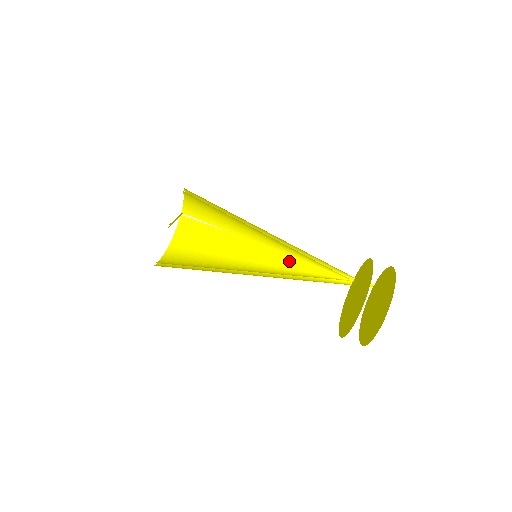
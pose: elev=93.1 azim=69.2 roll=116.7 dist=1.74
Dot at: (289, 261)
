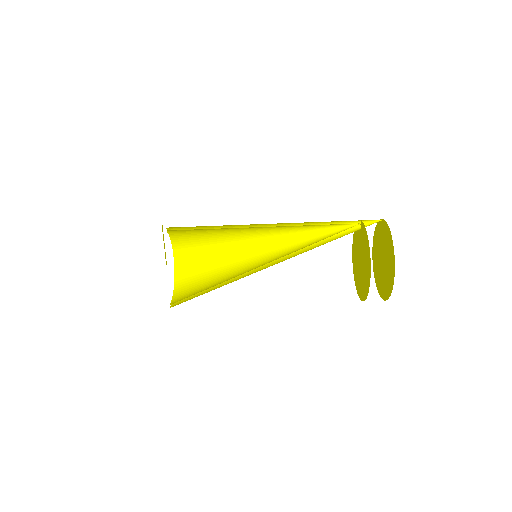
Dot at: (289, 226)
